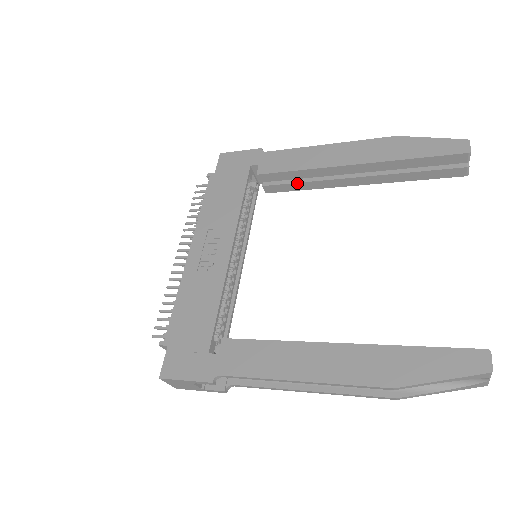
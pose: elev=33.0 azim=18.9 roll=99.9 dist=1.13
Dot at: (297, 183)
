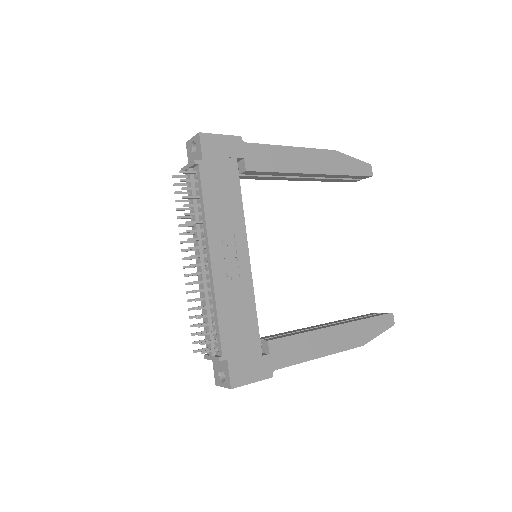
Dot at: (265, 177)
